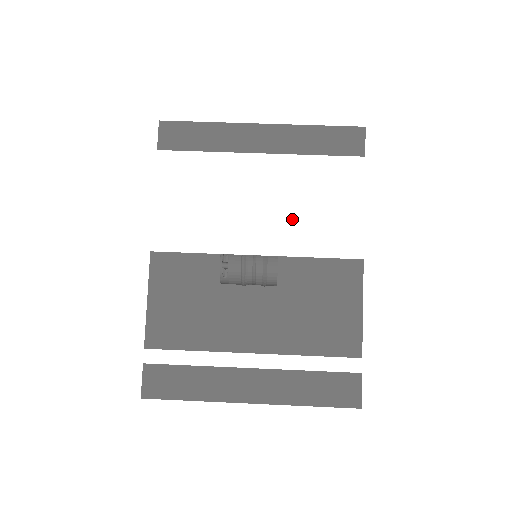
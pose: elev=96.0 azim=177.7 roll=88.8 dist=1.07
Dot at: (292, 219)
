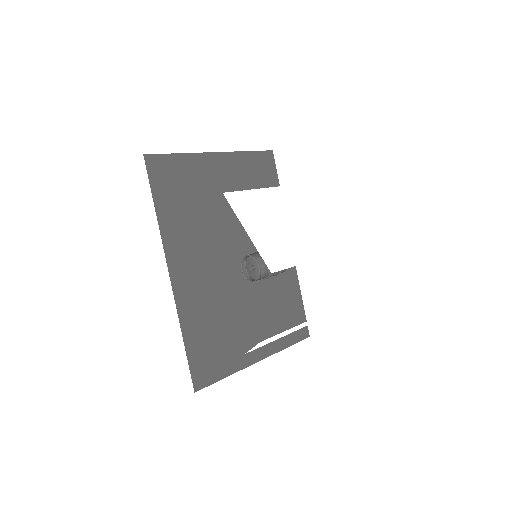
Dot at: (327, 229)
